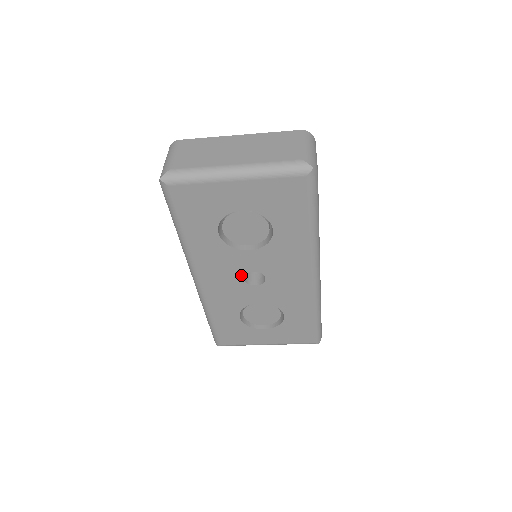
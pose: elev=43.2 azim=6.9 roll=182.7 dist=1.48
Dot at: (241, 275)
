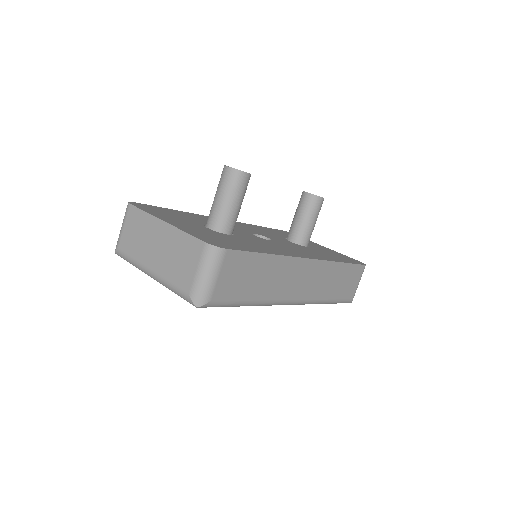
Dot at: occluded
